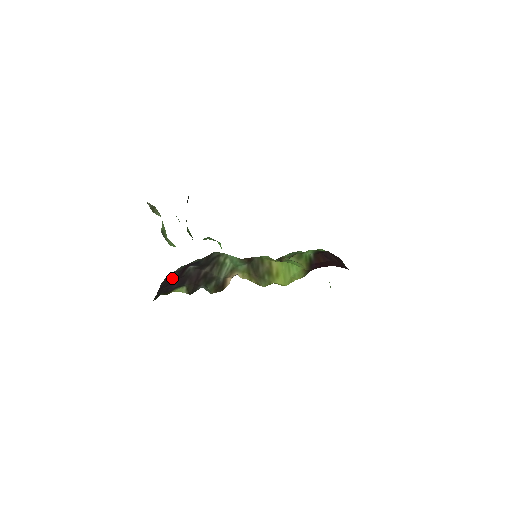
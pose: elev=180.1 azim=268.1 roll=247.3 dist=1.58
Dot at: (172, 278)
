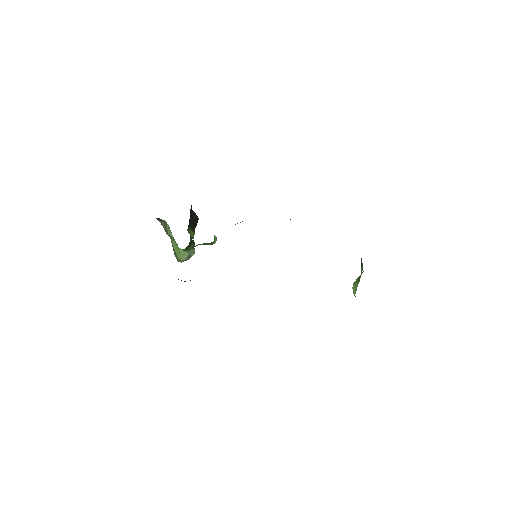
Dot at: occluded
